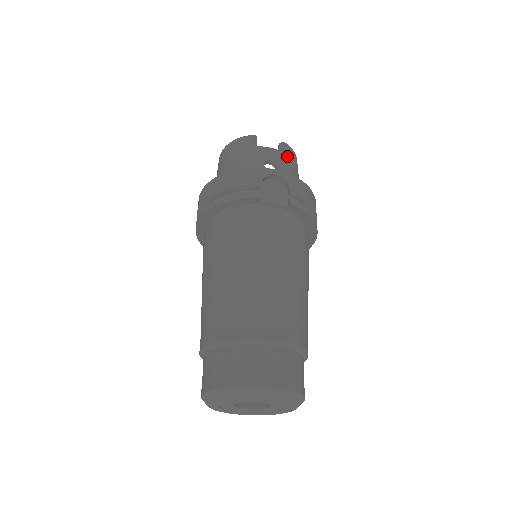
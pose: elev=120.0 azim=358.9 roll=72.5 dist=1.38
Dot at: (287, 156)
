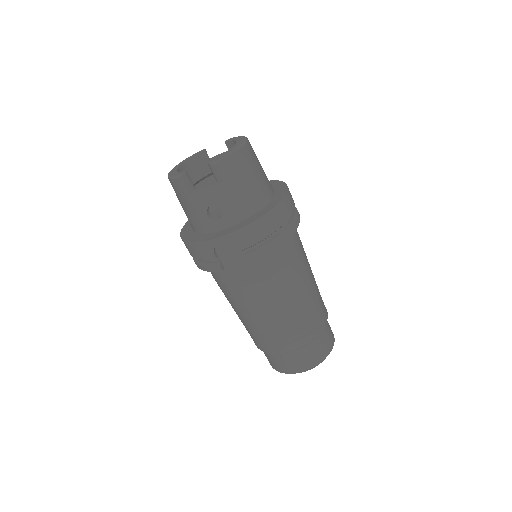
Dot at: (222, 183)
